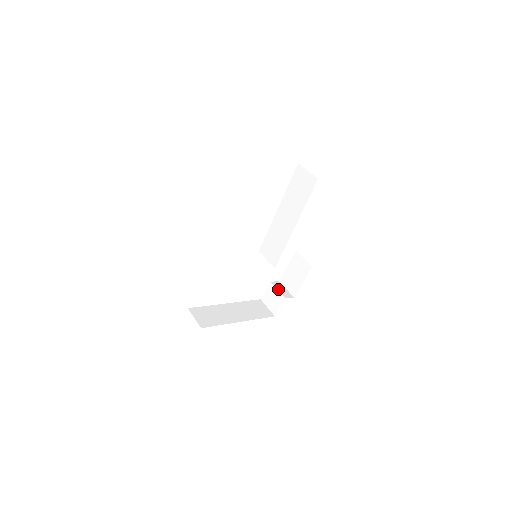
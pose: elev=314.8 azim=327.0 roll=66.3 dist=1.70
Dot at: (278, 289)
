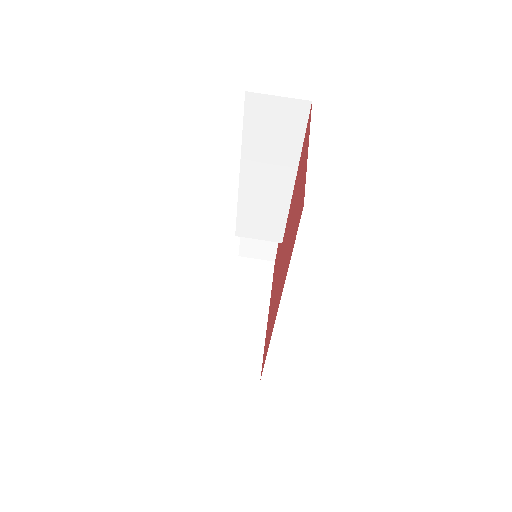
Dot at: occluded
